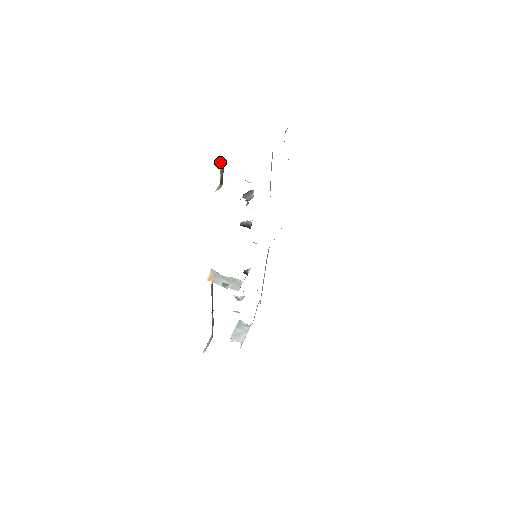
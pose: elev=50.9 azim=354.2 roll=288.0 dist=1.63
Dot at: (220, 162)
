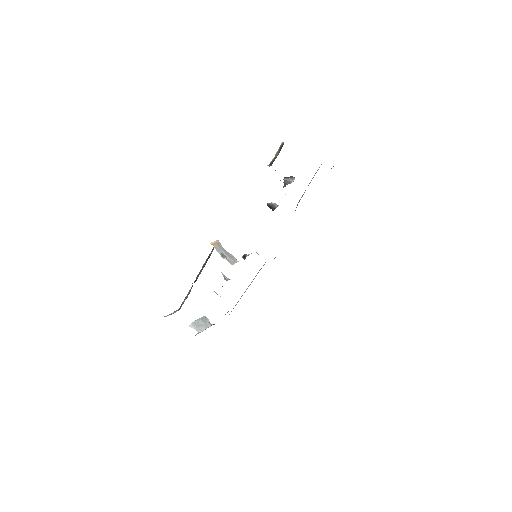
Dot at: (280, 146)
